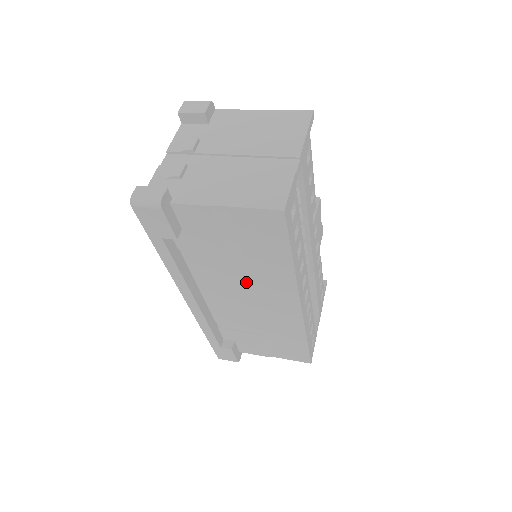
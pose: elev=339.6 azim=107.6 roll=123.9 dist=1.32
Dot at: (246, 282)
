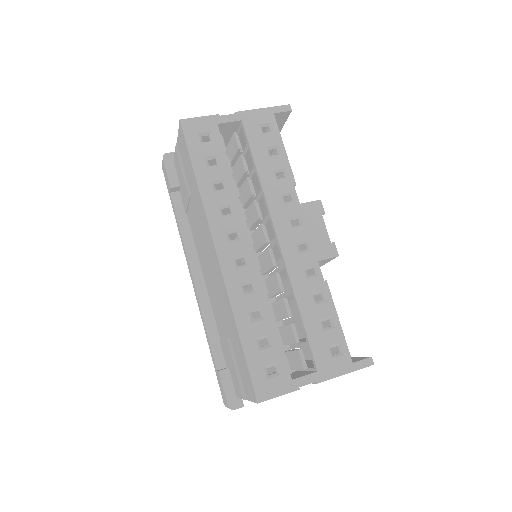
Dot at: (202, 236)
